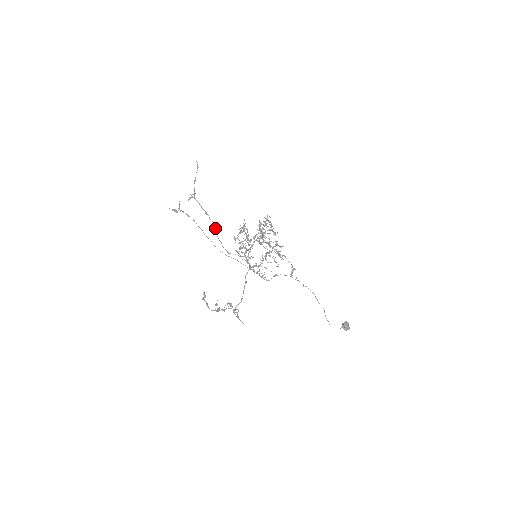
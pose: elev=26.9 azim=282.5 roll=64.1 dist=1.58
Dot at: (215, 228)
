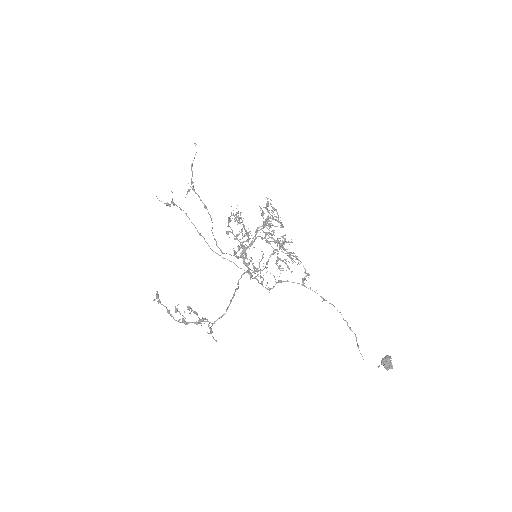
Dot at: occluded
